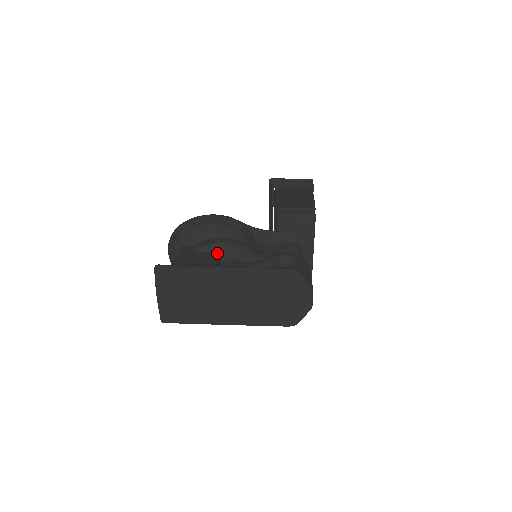
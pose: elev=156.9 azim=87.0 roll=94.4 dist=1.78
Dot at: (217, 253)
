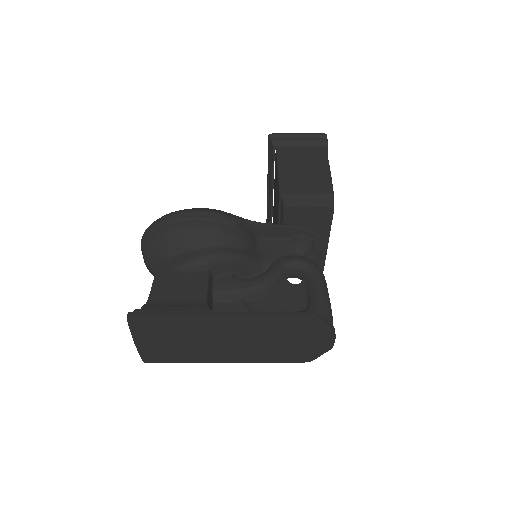
Dot at: (207, 272)
